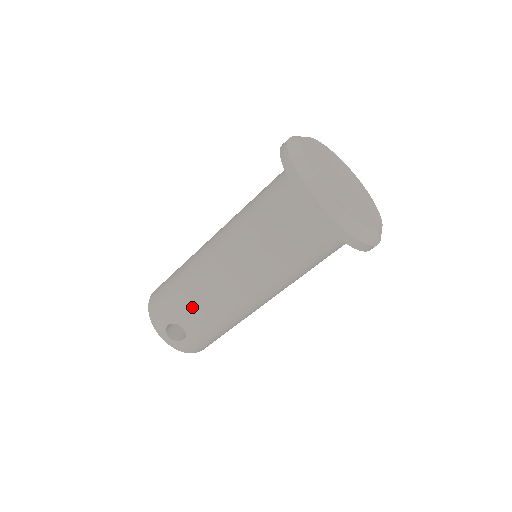
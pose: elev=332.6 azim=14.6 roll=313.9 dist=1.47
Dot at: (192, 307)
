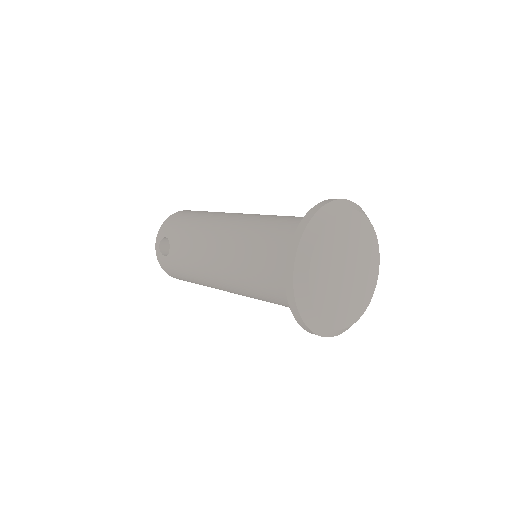
Dot at: (185, 241)
